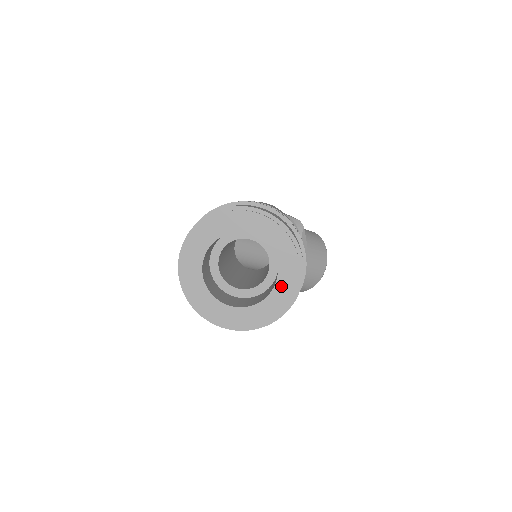
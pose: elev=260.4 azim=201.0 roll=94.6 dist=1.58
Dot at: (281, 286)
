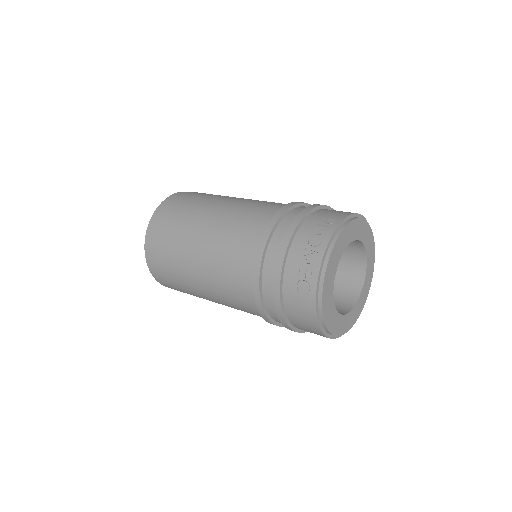
Dot at: (367, 277)
